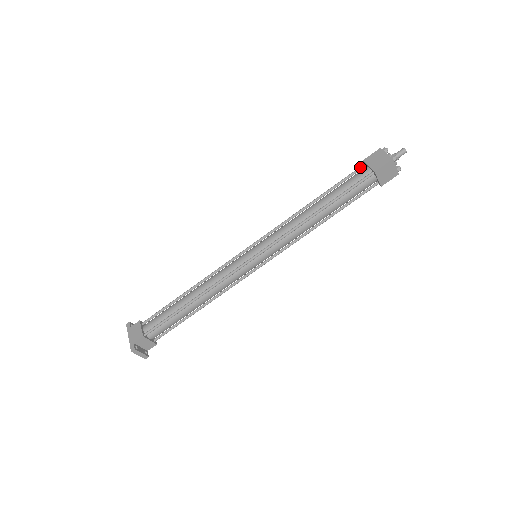
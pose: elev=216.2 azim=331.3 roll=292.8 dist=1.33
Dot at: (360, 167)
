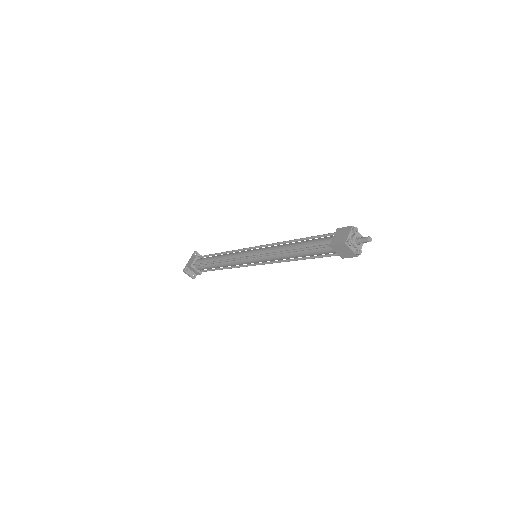
Dot at: (333, 233)
